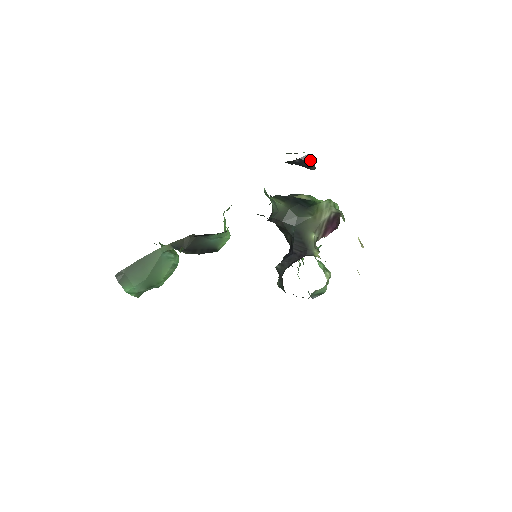
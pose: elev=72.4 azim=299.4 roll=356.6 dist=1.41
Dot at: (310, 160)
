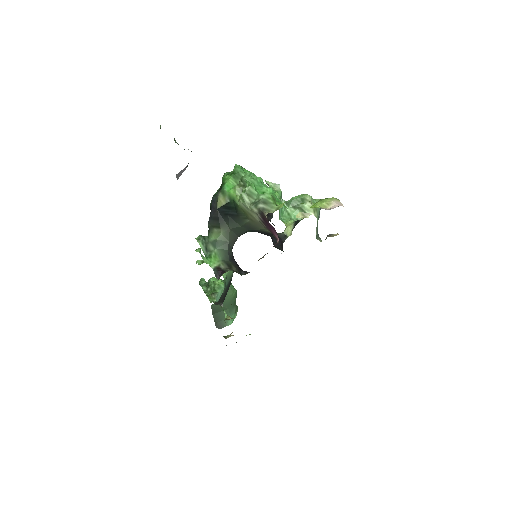
Dot at: (183, 170)
